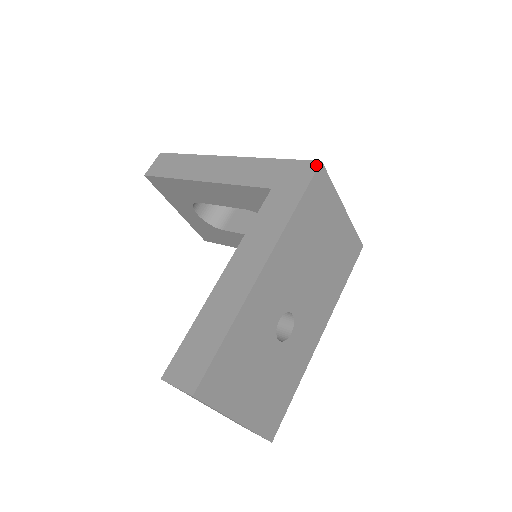
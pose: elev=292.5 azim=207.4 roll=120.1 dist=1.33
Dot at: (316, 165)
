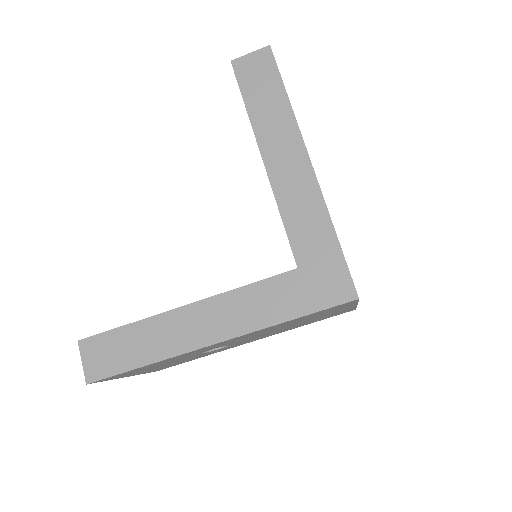
Dot at: (351, 297)
